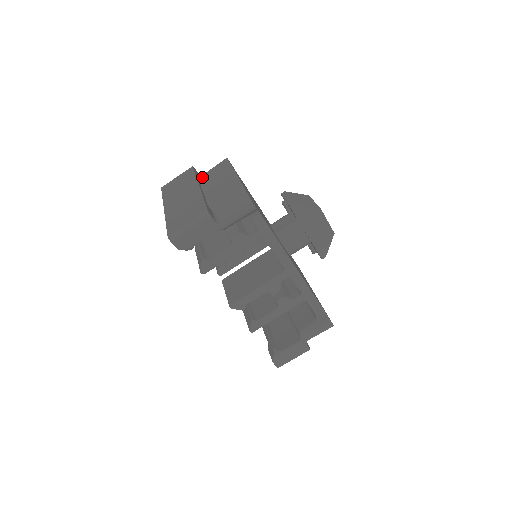
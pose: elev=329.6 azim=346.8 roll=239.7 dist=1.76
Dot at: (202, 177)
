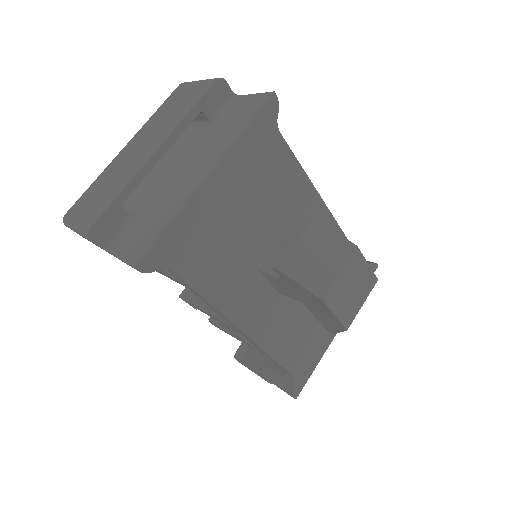
Dot at: (228, 103)
